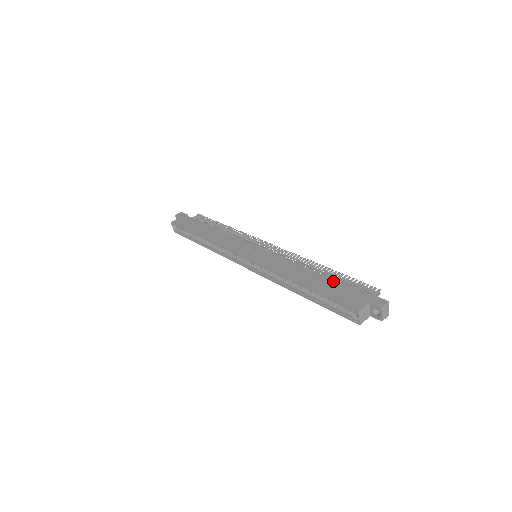
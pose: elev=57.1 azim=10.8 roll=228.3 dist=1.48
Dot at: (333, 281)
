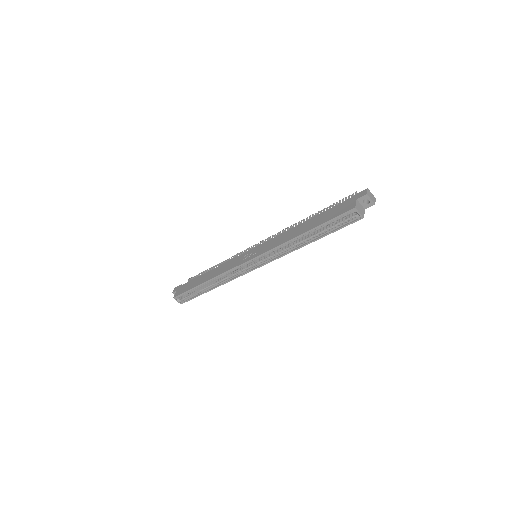
Dot at: (322, 214)
